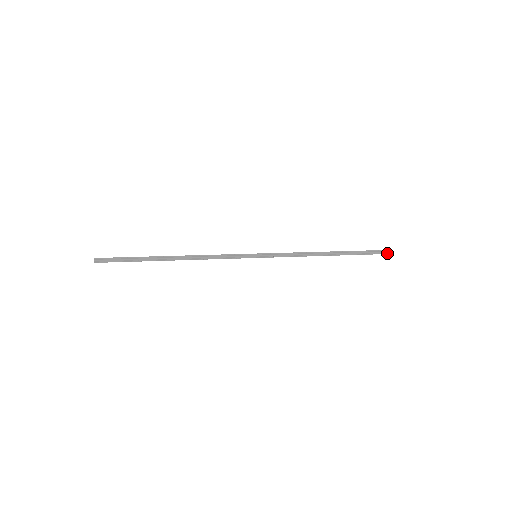
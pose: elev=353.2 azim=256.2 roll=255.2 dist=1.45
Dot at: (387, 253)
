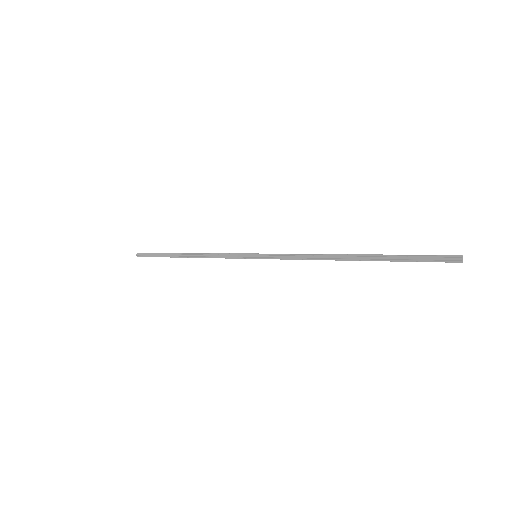
Dot at: (448, 260)
